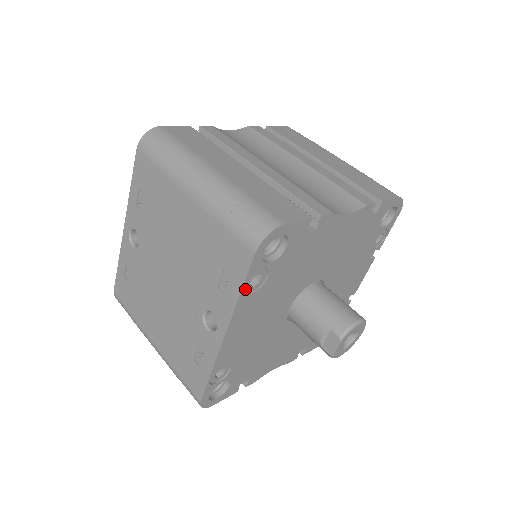
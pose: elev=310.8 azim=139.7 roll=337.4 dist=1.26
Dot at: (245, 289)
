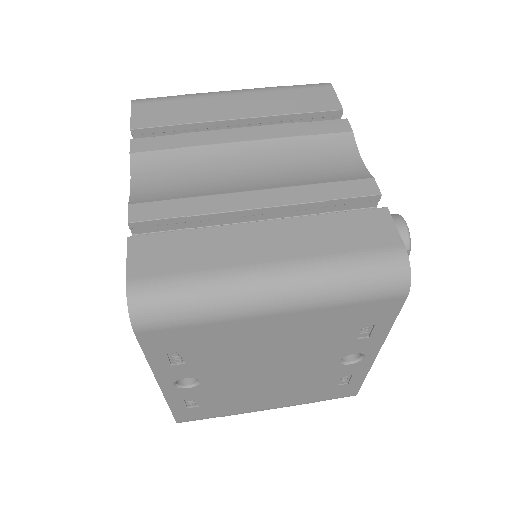
Dot at: occluded
